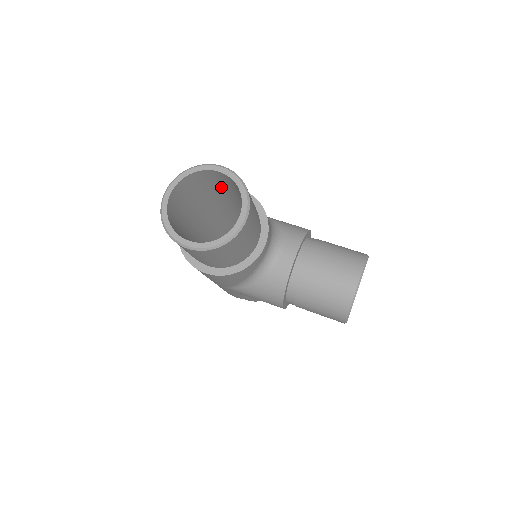
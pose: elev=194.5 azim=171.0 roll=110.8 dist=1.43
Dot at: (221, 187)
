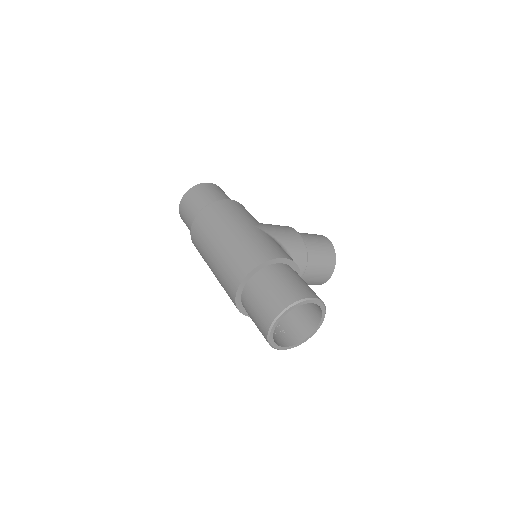
Dot at: occluded
